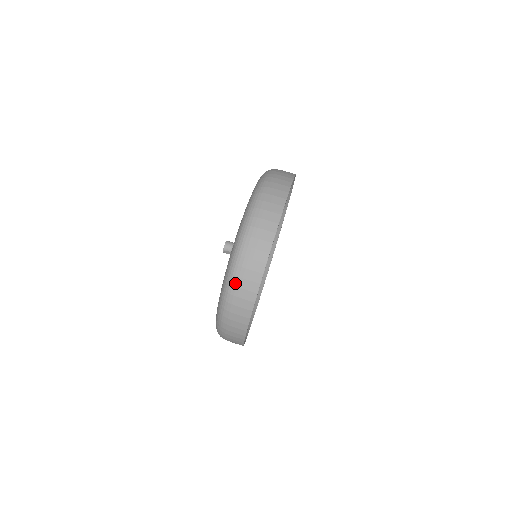
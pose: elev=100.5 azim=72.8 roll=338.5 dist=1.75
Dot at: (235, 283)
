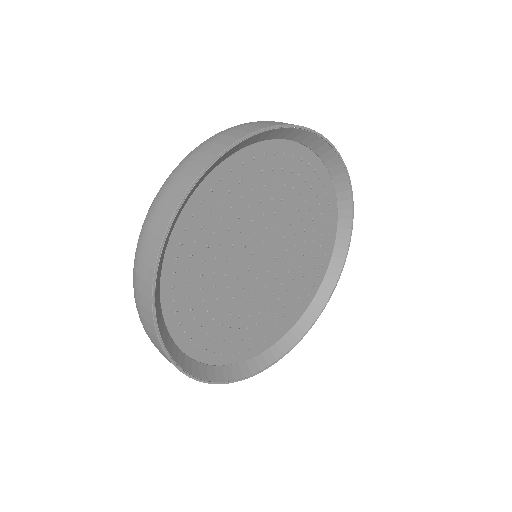
Dot at: (160, 194)
